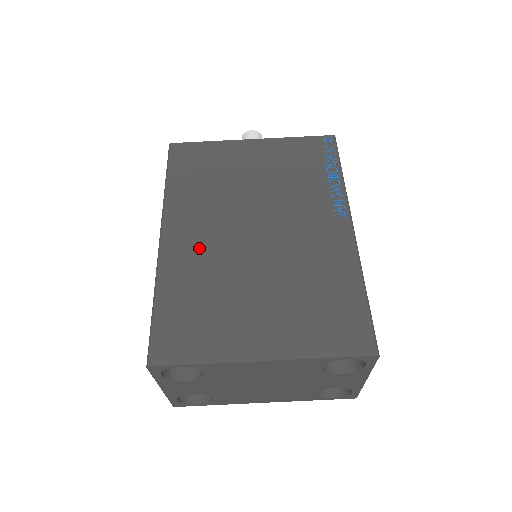
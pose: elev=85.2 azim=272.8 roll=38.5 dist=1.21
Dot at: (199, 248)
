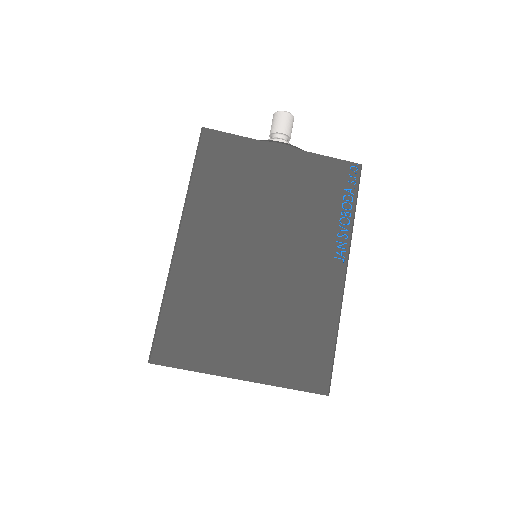
Dot at: (210, 261)
